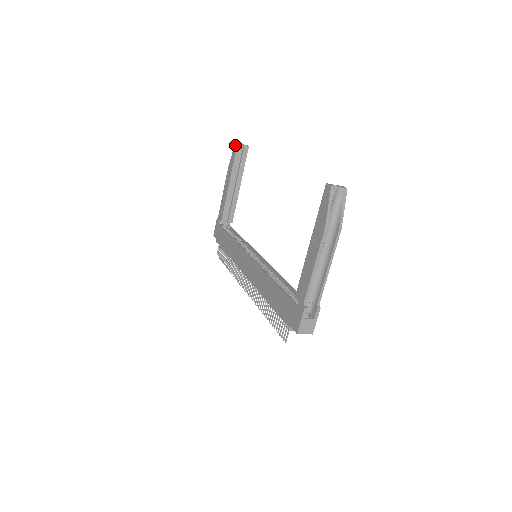
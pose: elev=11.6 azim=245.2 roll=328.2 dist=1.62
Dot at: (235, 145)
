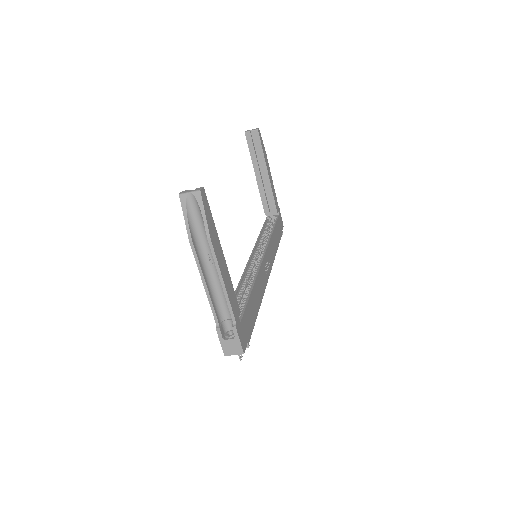
Dot at: occluded
